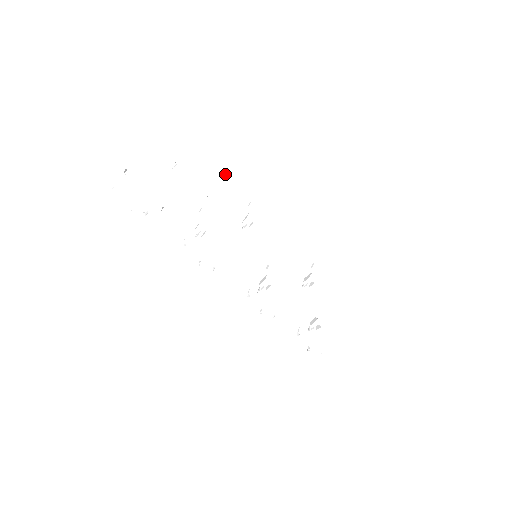
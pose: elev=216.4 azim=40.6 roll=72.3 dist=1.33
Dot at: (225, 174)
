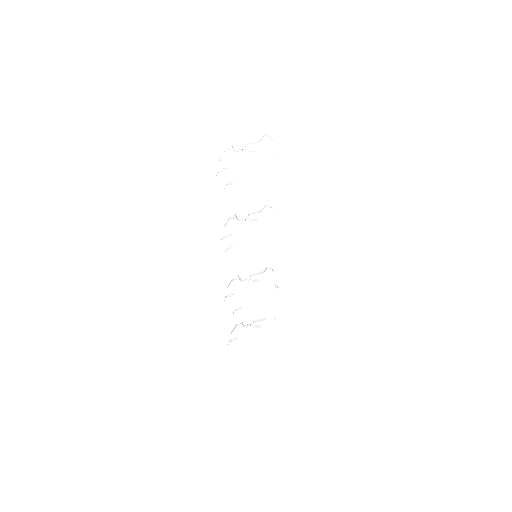
Dot at: occluded
